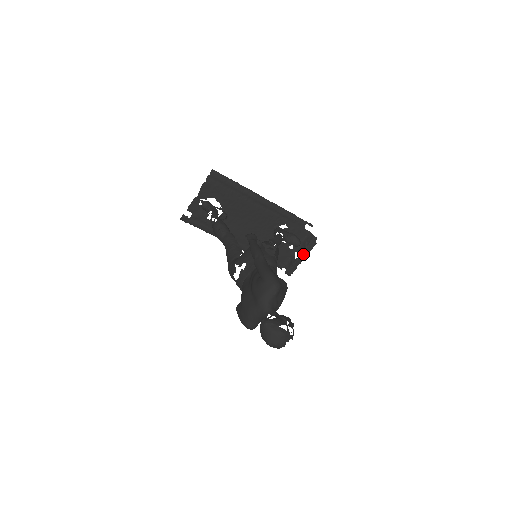
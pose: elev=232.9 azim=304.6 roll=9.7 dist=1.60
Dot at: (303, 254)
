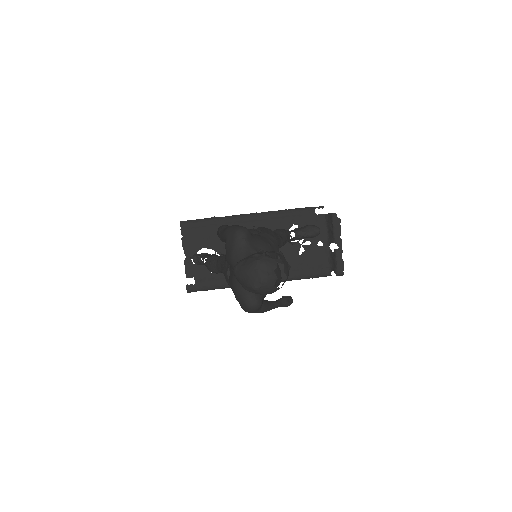
Dot at: (336, 241)
